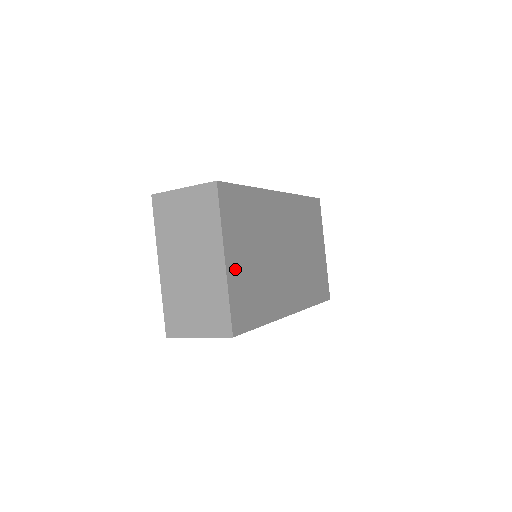
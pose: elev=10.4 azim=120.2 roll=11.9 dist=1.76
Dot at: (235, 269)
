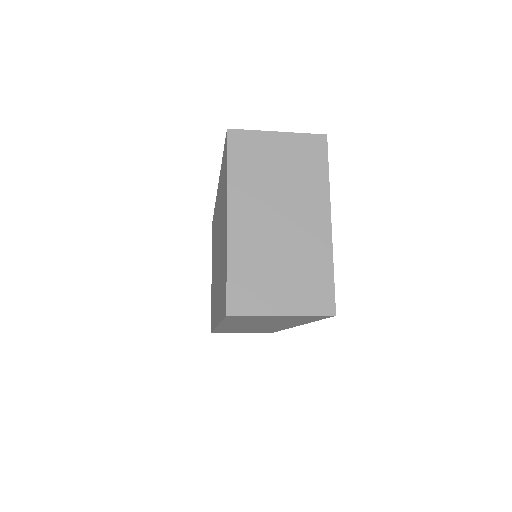
Dot at: occluded
